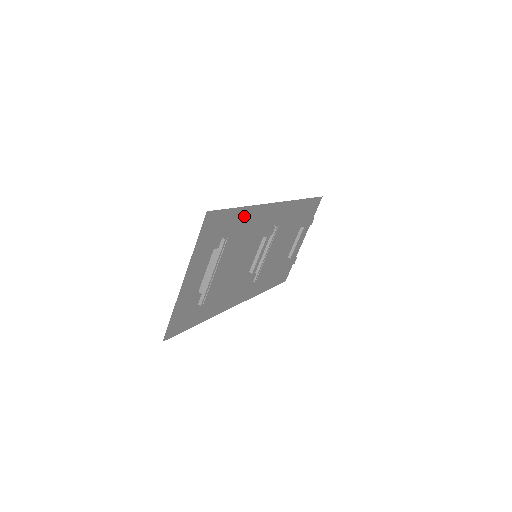
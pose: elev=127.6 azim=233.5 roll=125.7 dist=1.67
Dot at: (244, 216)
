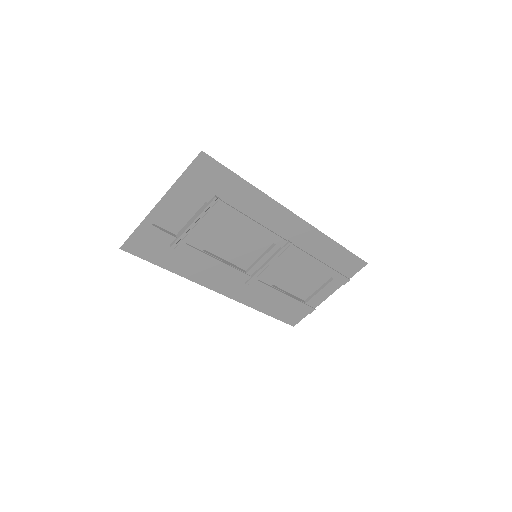
Dot at: (248, 194)
